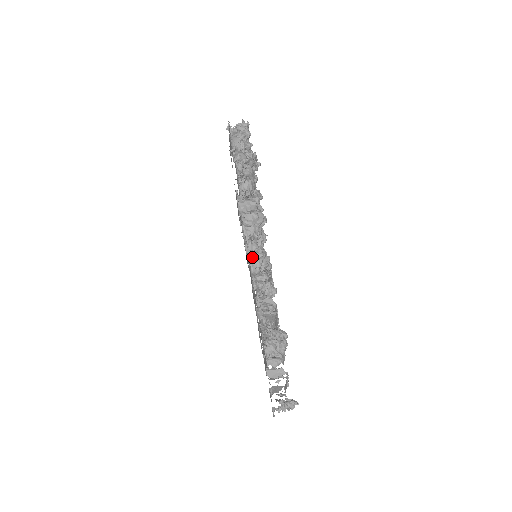
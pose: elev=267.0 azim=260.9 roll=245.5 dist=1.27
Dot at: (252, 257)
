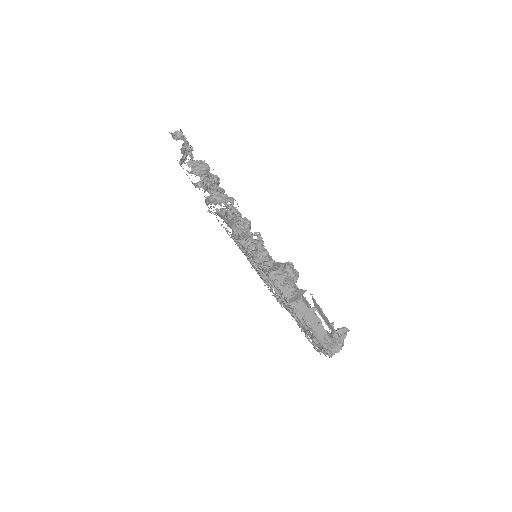
Dot at: (231, 223)
